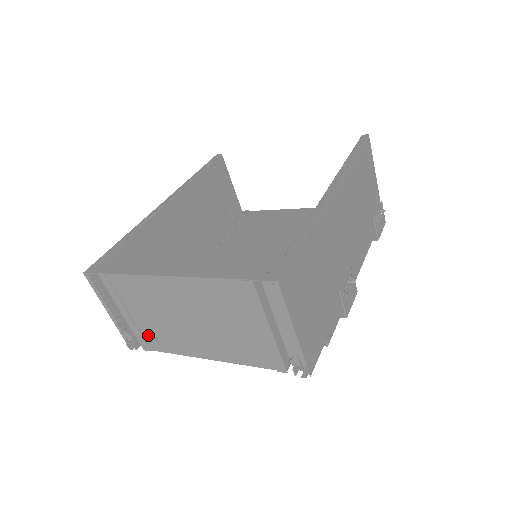
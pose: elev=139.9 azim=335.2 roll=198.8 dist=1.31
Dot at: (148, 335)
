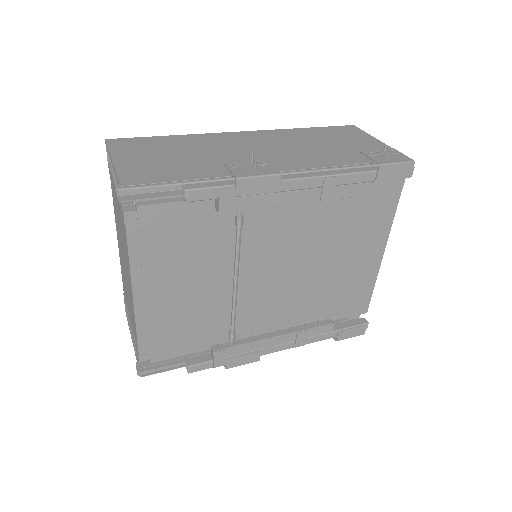
Dot at: (134, 332)
